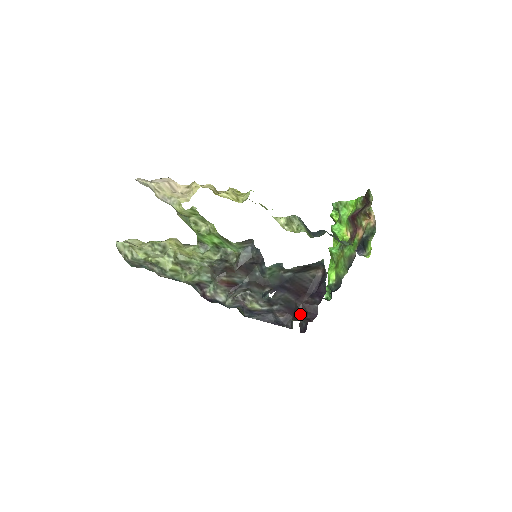
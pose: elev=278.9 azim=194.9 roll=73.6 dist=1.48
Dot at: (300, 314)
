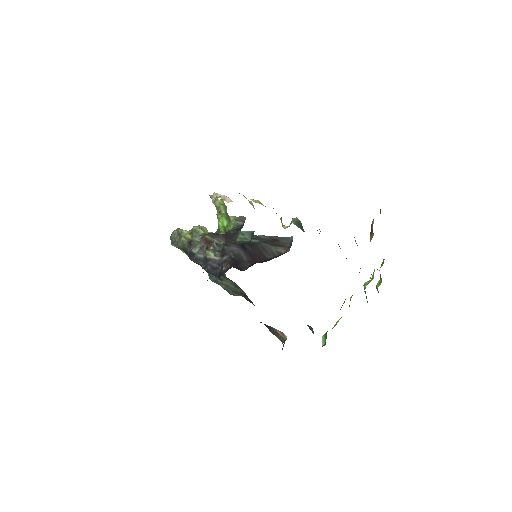
Dot at: occluded
